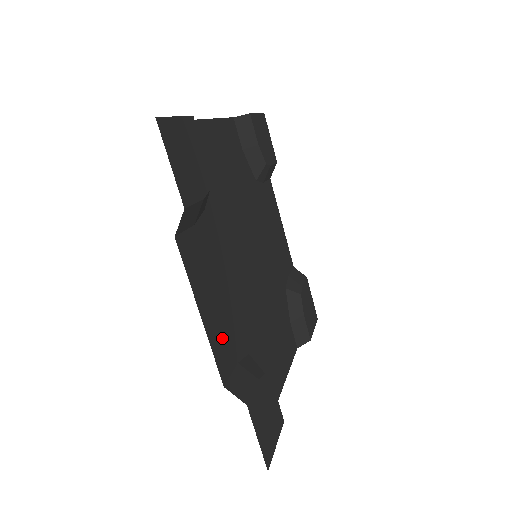
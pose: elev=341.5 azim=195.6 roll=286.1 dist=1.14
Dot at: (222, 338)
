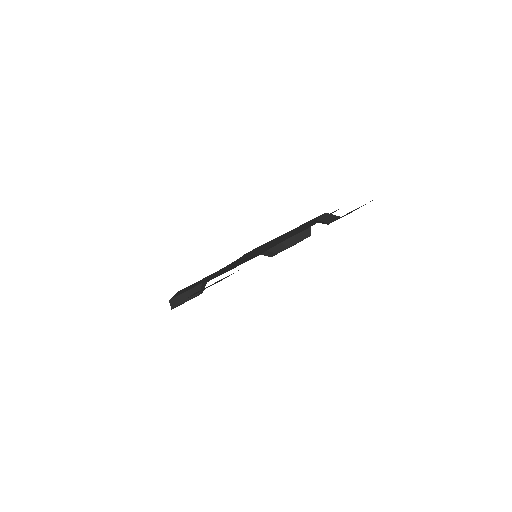
Dot at: occluded
